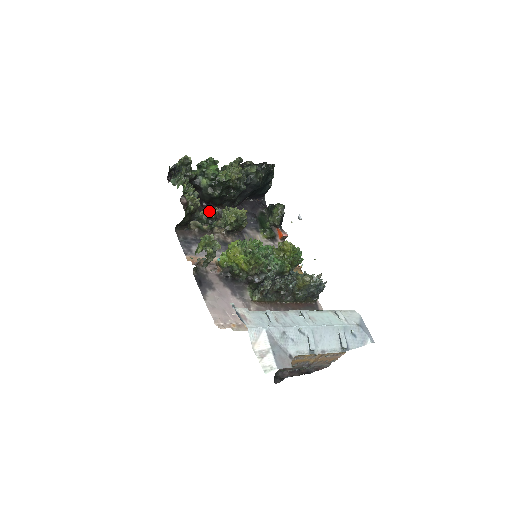
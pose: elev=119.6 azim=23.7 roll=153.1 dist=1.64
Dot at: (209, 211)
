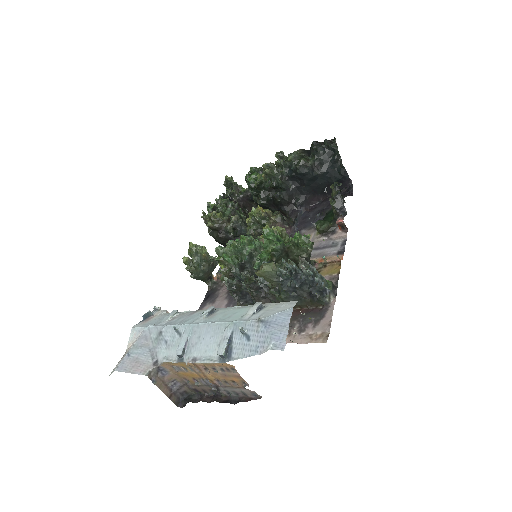
Dot at: (231, 222)
